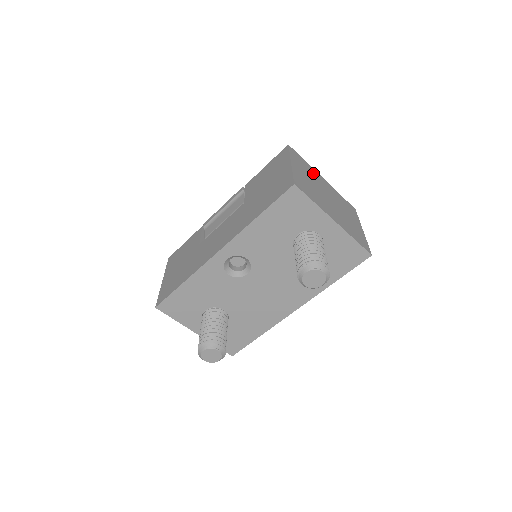
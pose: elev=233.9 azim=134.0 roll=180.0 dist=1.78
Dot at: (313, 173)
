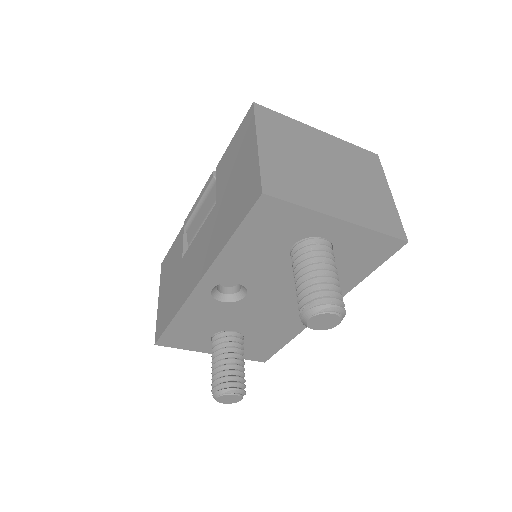
Dot at: (300, 134)
